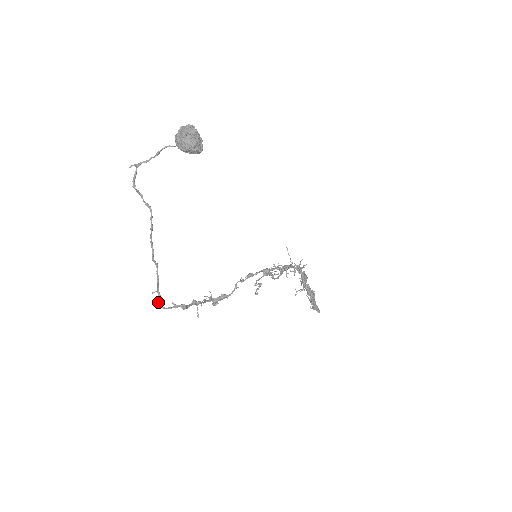
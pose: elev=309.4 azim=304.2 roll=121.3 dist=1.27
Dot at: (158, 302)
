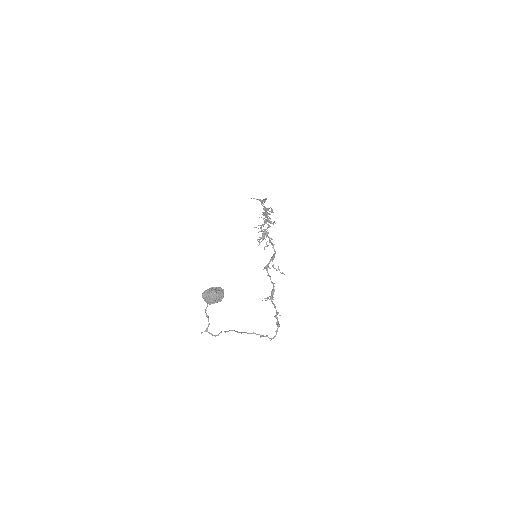
Dot at: occluded
